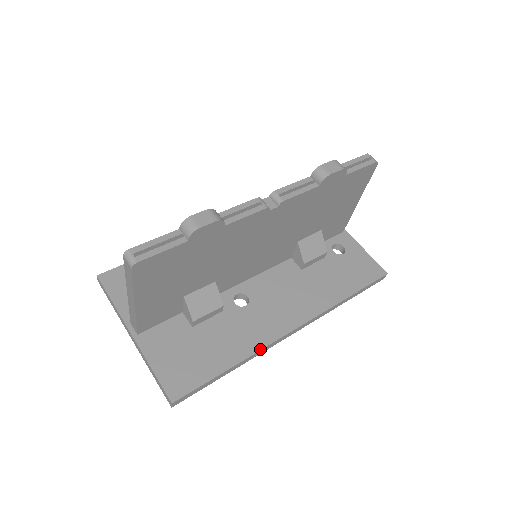
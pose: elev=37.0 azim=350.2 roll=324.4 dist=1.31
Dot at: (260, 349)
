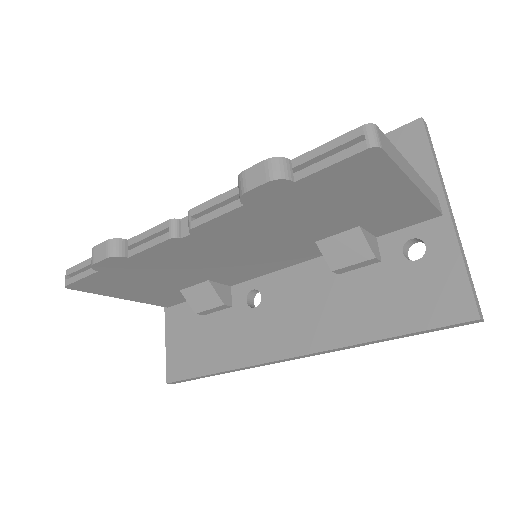
Dot at: (246, 366)
